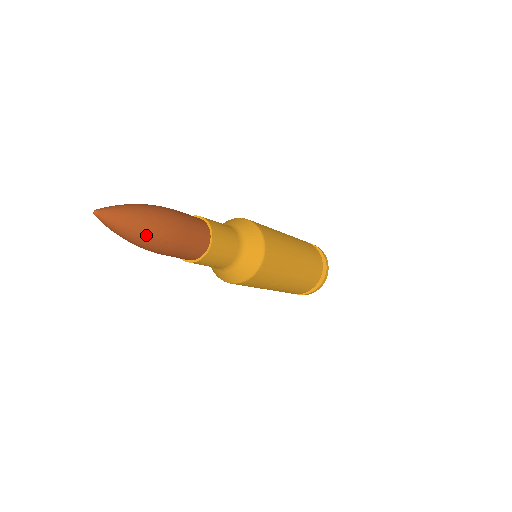
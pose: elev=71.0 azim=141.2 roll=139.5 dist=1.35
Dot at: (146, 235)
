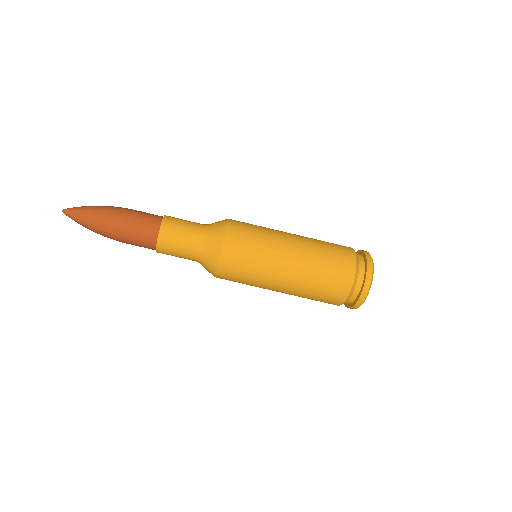
Dot at: (97, 212)
